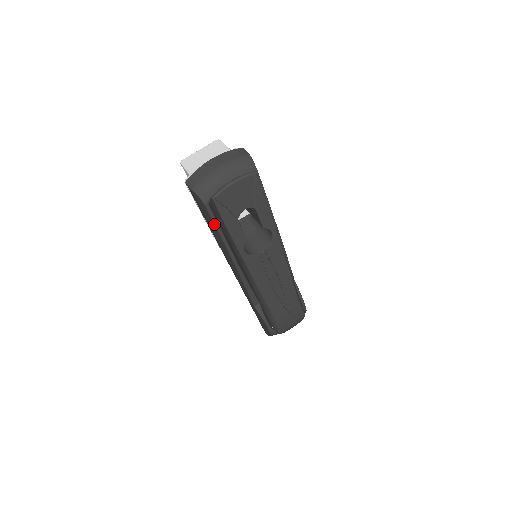
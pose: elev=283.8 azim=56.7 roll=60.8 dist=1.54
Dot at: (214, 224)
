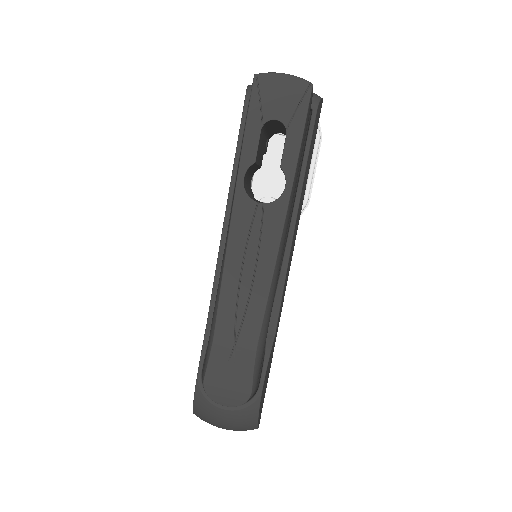
Dot at: (239, 131)
